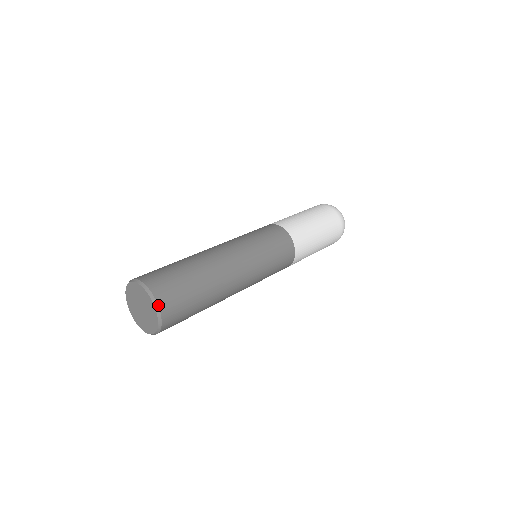
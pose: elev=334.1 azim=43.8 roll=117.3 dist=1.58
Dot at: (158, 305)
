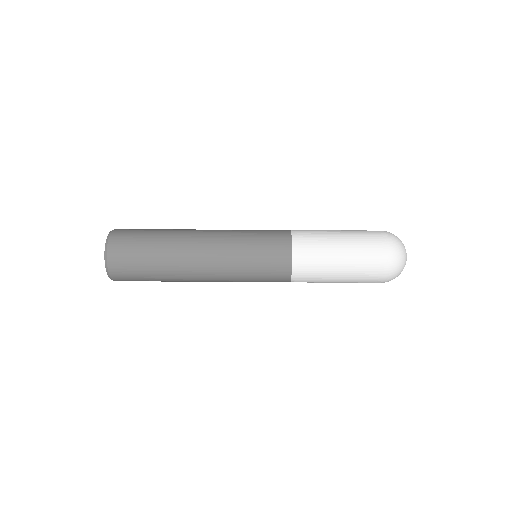
Dot at: (107, 263)
